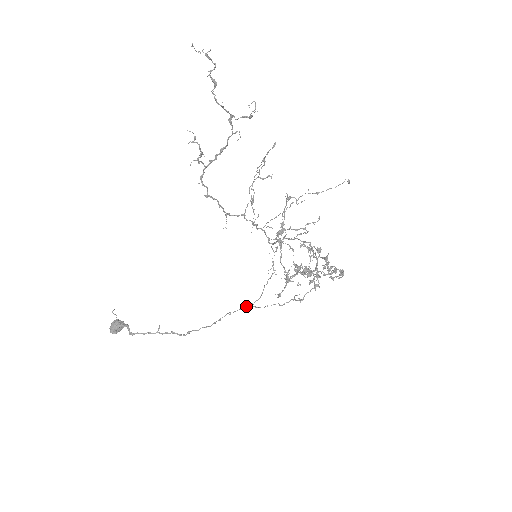
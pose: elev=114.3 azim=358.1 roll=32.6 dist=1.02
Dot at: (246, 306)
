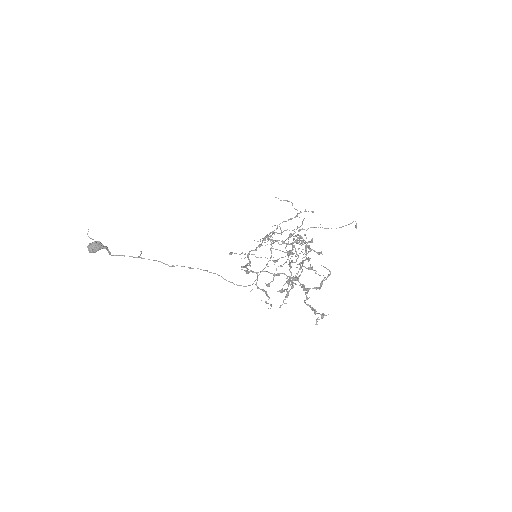
Dot at: (239, 285)
